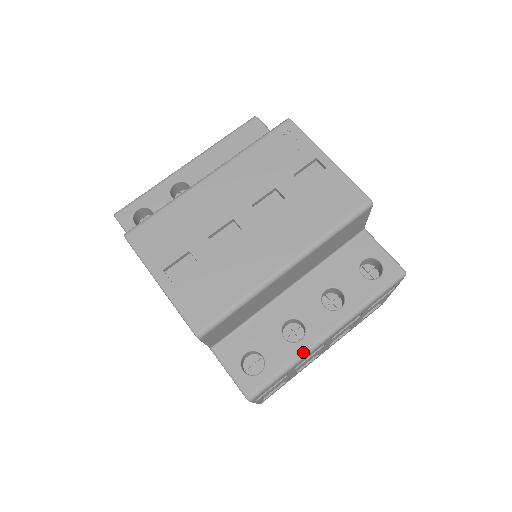
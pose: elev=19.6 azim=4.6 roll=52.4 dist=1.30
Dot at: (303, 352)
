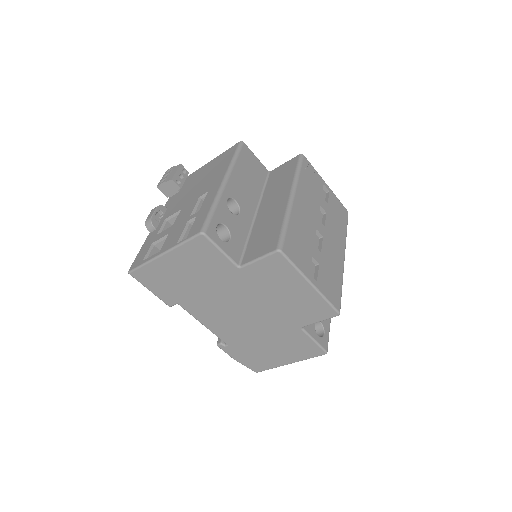
Dot at: occluded
